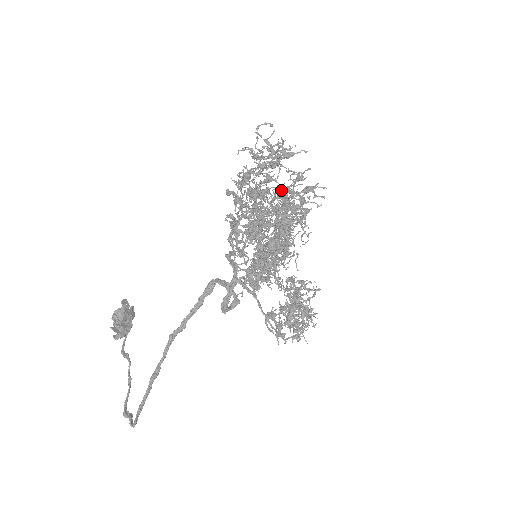
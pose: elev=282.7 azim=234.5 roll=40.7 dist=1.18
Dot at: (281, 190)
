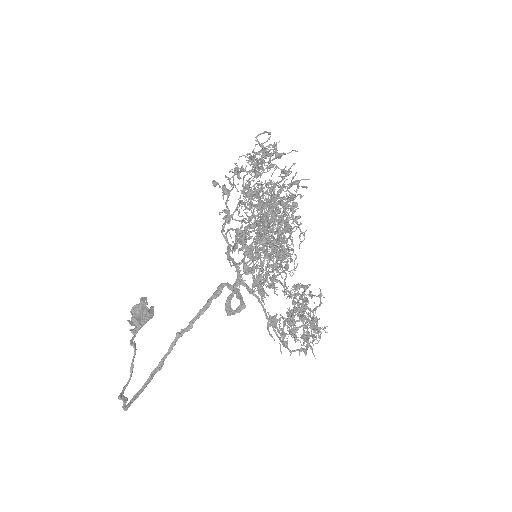
Dot at: occluded
